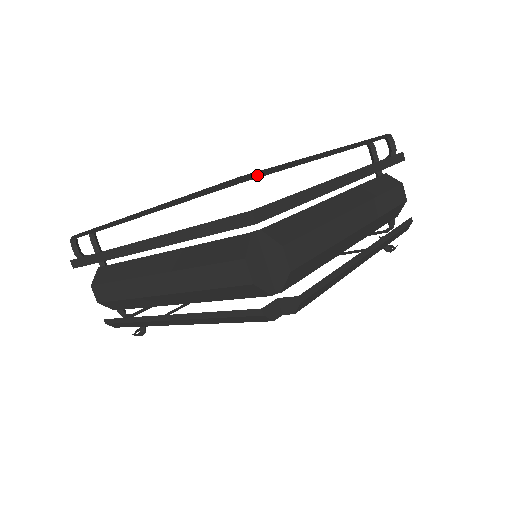
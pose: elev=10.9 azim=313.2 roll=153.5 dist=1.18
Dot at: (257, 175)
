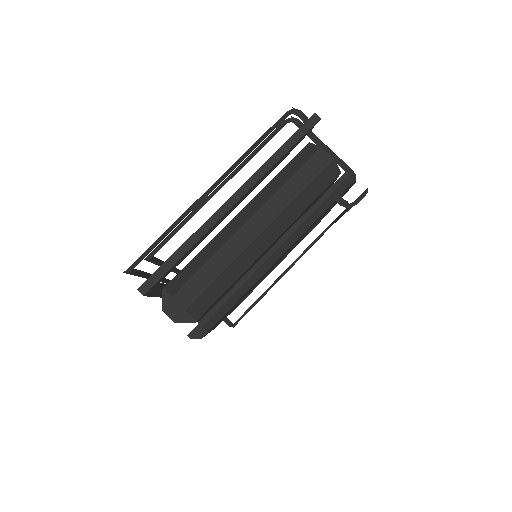
Dot at: (140, 260)
